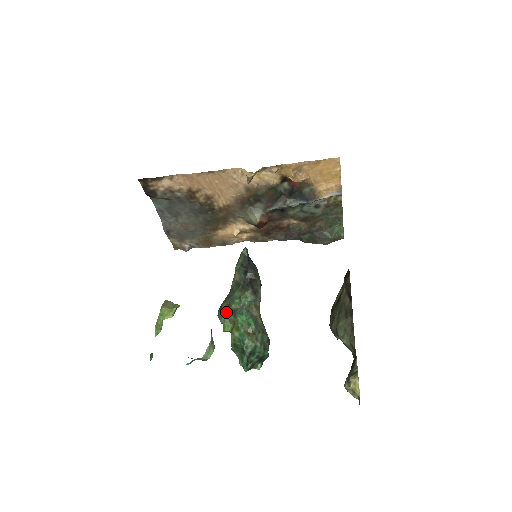
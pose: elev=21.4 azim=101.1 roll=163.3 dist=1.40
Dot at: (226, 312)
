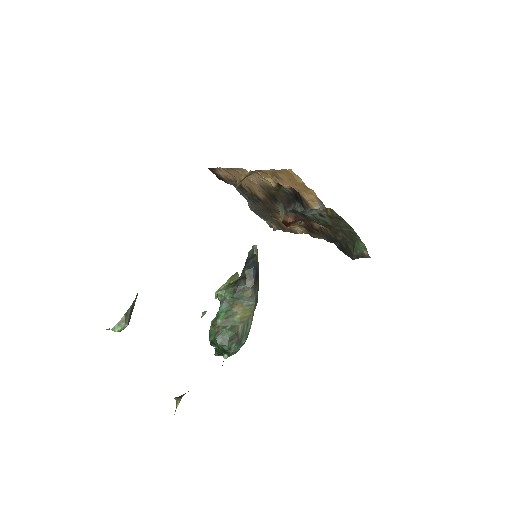
Dot at: occluded
